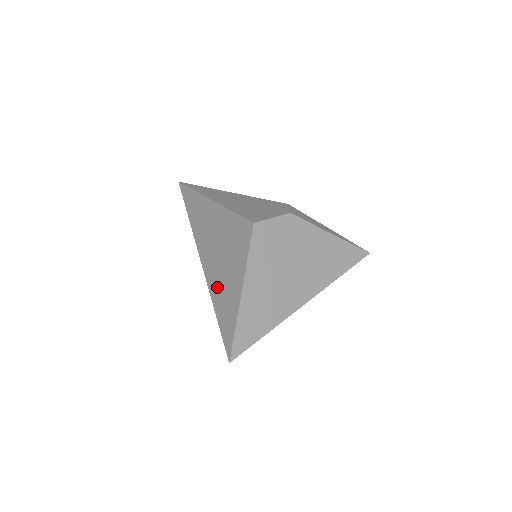
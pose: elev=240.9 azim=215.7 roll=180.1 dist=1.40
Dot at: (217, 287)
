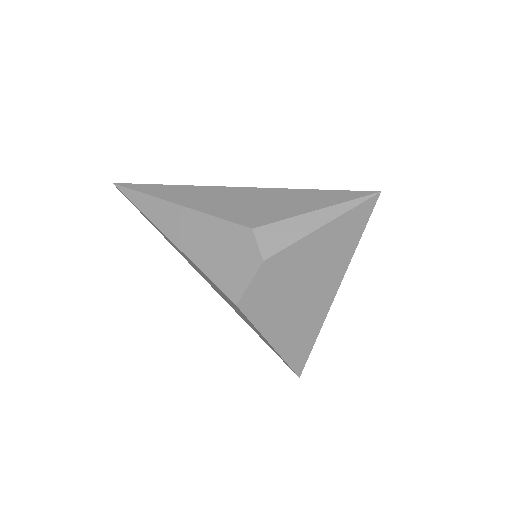
Dot at: (245, 321)
